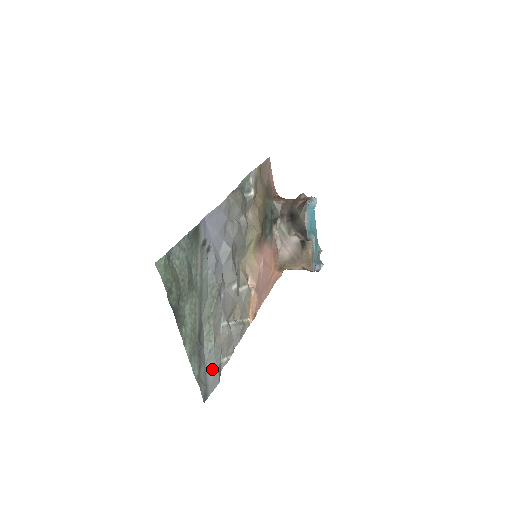
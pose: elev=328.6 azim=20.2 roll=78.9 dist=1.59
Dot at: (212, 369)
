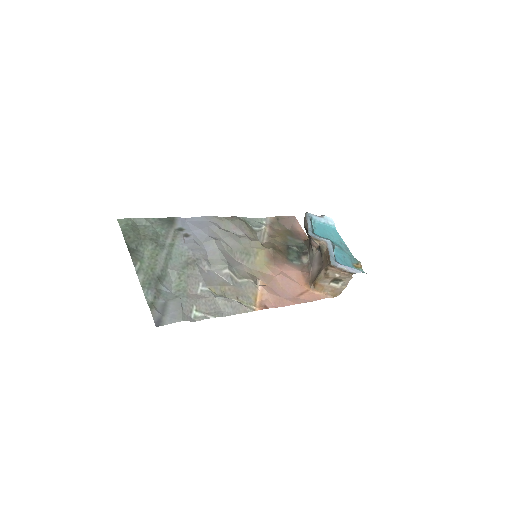
Dot at: (174, 307)
